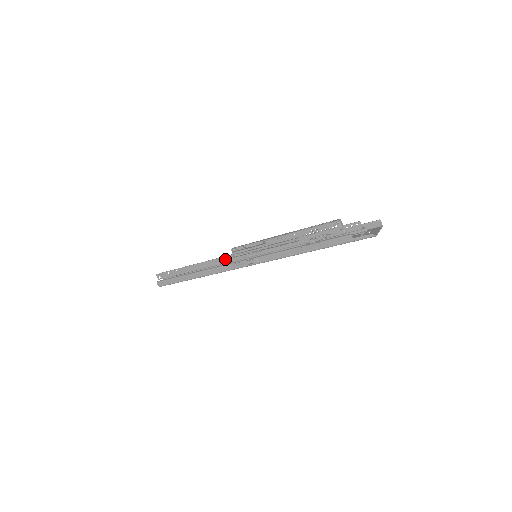
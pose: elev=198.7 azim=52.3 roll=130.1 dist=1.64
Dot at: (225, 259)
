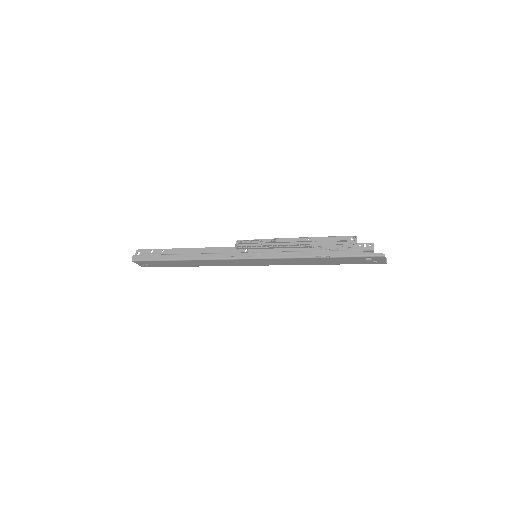
Dot at: (224, 249)
